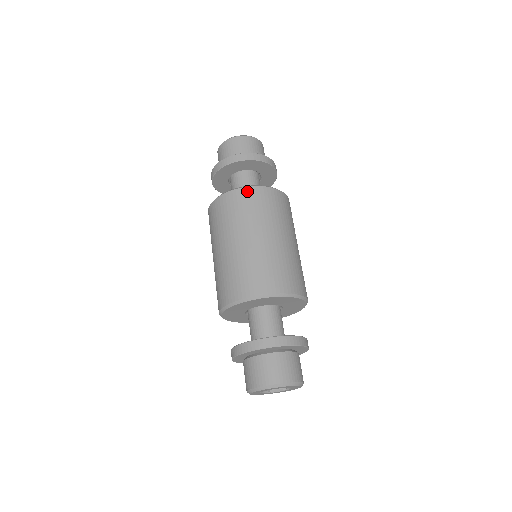
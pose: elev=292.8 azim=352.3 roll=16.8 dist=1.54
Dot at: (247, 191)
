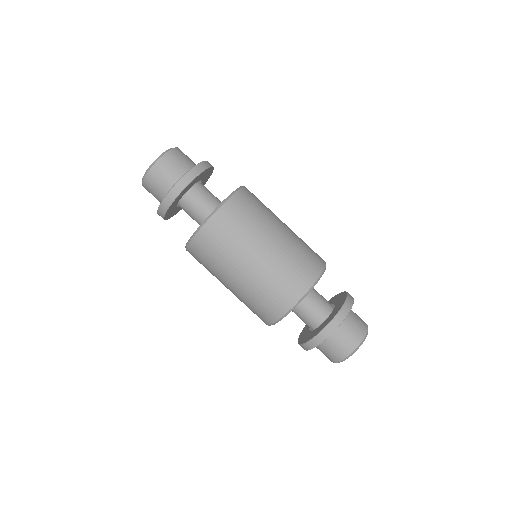
Dot at: (220, 215)
